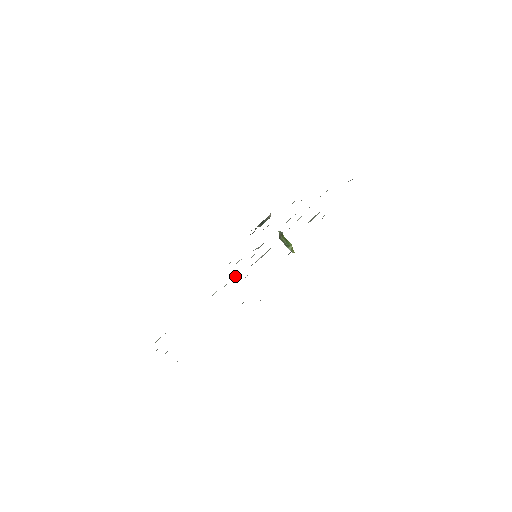
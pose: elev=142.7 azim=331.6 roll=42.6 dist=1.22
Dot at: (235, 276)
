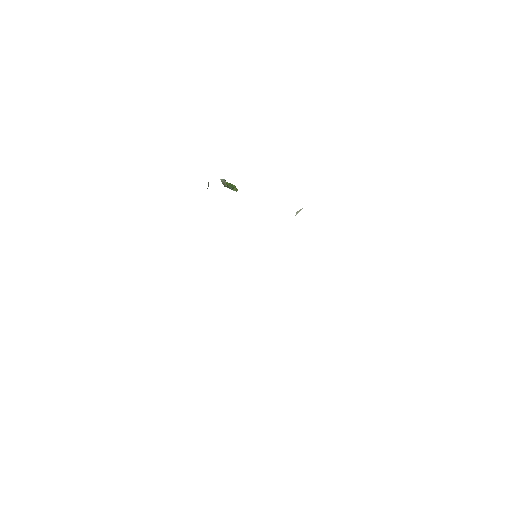
Dot at: occluded
